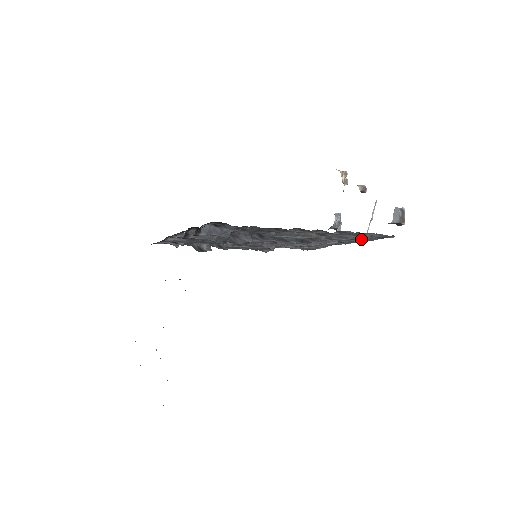
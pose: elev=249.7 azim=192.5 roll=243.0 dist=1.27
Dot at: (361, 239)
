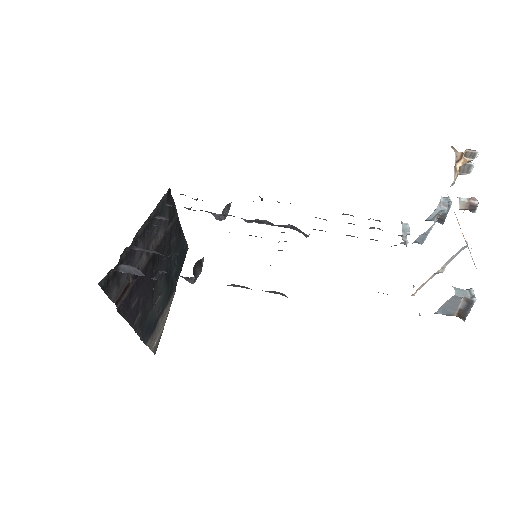
Dot at: occluded
